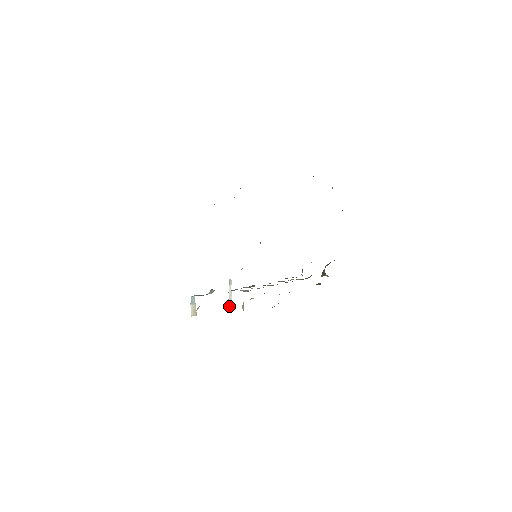
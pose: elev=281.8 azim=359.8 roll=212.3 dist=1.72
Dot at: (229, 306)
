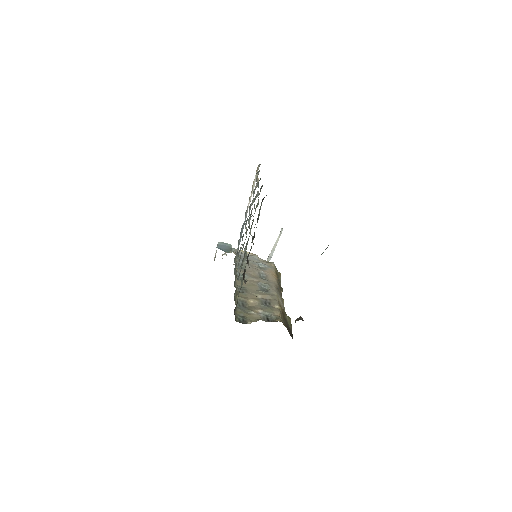
Dot at: (270, 255)
